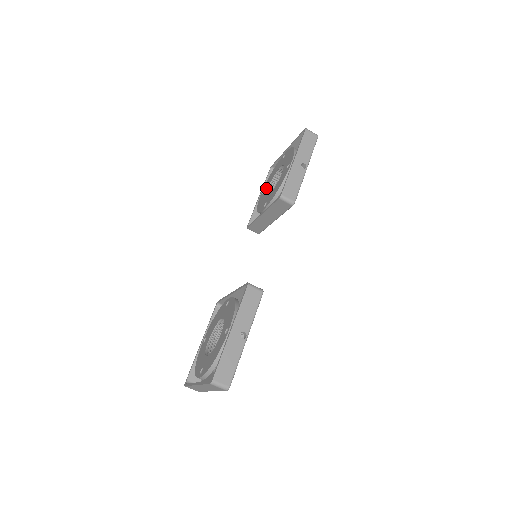
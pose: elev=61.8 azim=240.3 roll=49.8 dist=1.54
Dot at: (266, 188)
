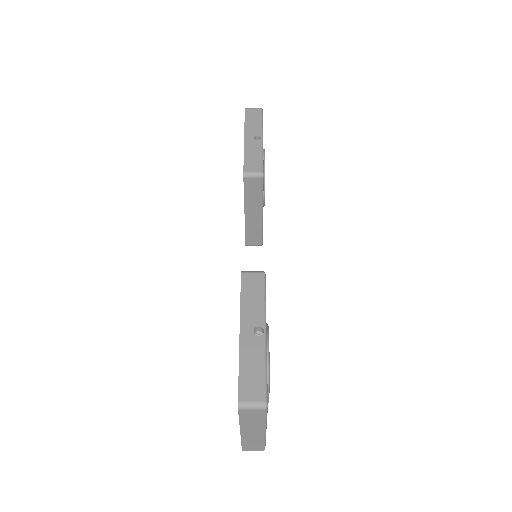
Dot at: occluded
